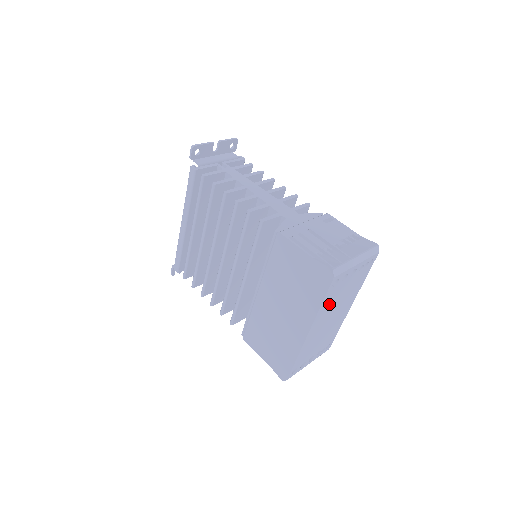
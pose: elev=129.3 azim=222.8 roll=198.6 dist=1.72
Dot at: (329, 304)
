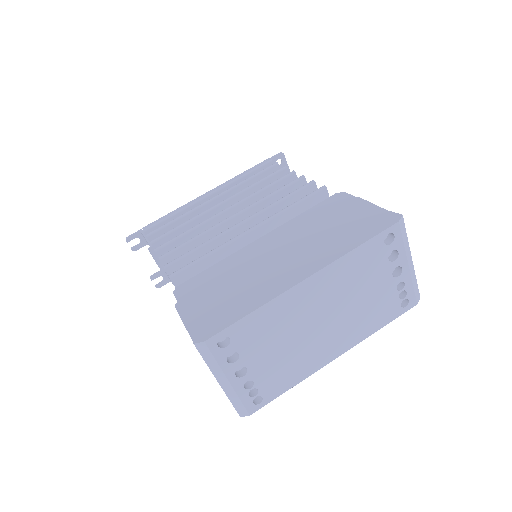
Dot at: (353, 273)
